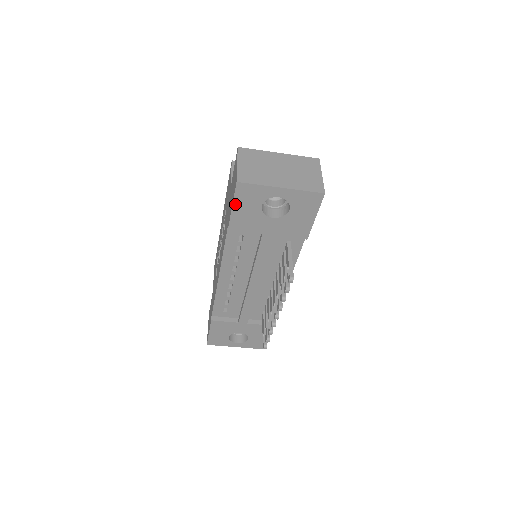
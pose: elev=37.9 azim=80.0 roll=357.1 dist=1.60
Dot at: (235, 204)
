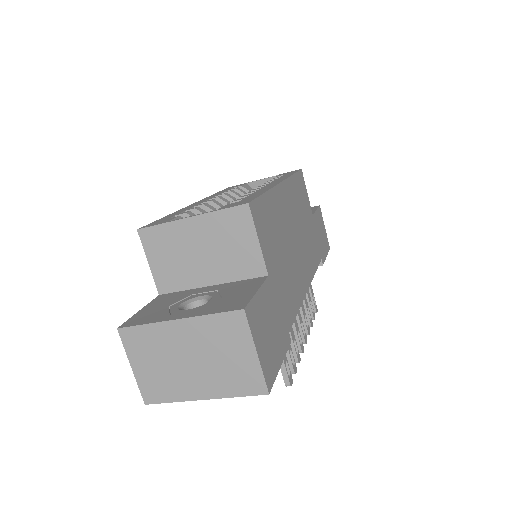
Dot at: occluded
